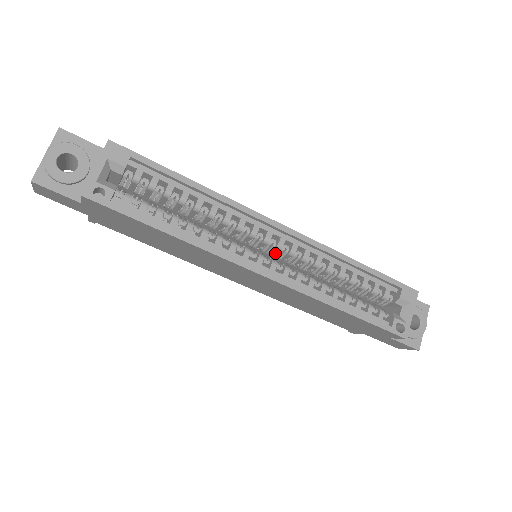
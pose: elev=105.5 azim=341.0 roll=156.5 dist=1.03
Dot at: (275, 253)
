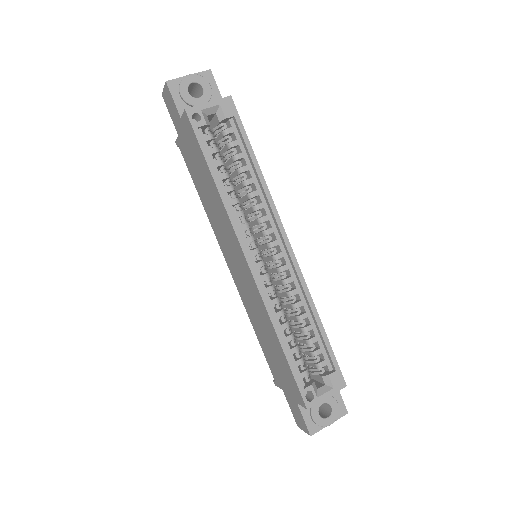
Dot at: (270, 265)
